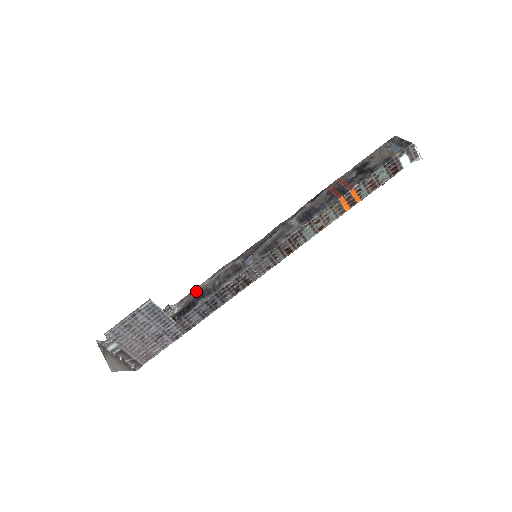
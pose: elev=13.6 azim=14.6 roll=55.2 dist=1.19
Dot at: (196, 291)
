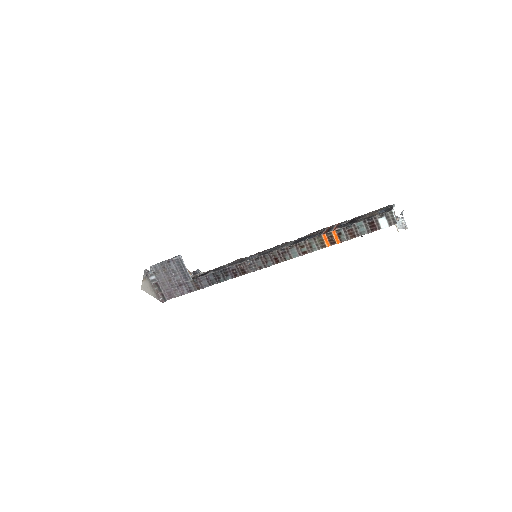
Dot at: occluded
